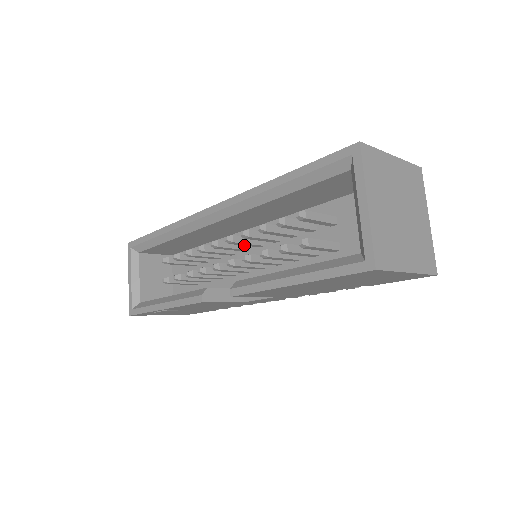
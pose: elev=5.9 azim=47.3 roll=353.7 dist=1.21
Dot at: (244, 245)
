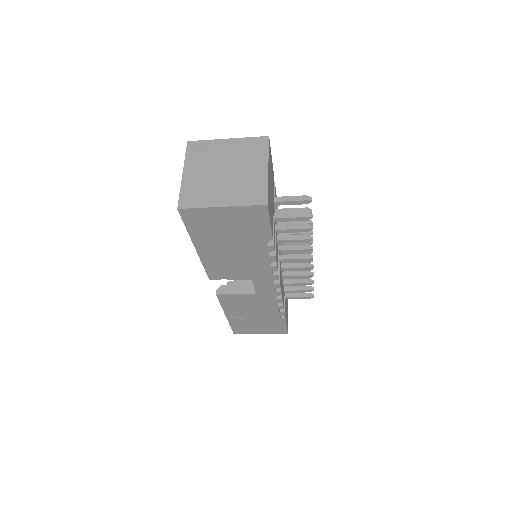
Dot at: occluded
